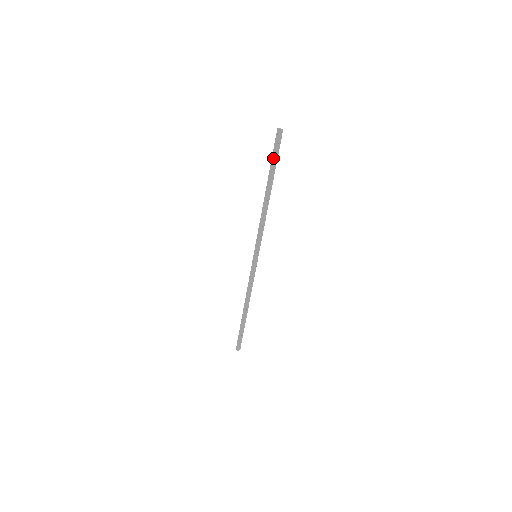
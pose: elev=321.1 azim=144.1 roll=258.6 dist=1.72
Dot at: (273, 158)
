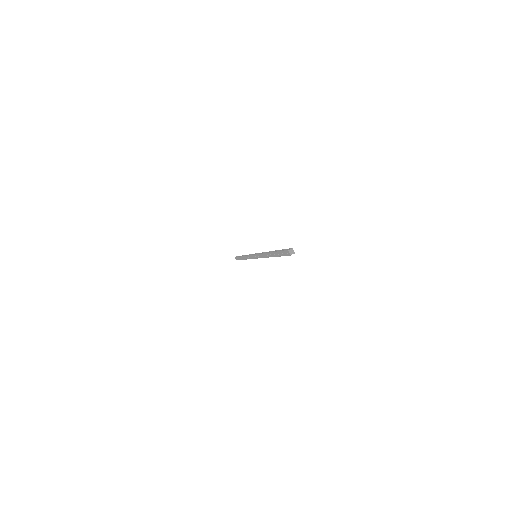
Dot at: (280, 254)
